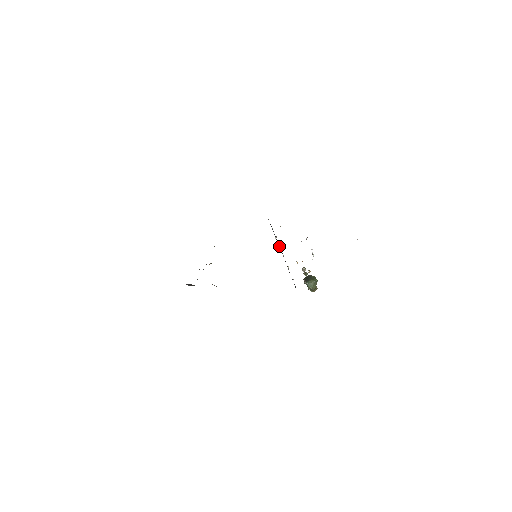
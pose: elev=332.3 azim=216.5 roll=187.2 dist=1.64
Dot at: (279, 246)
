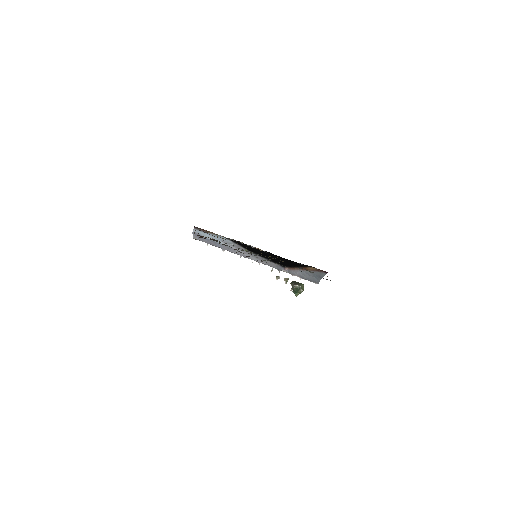
Dot at: occluded
